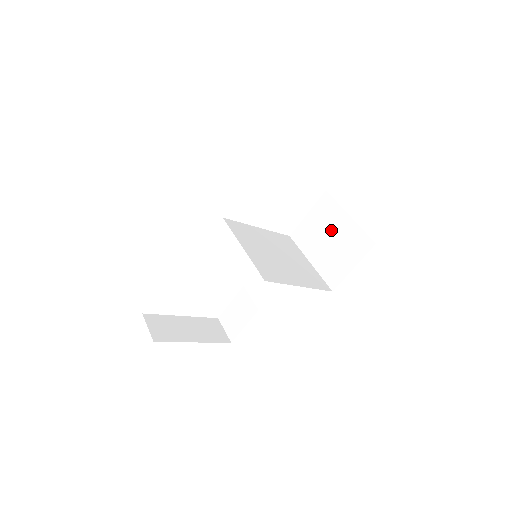
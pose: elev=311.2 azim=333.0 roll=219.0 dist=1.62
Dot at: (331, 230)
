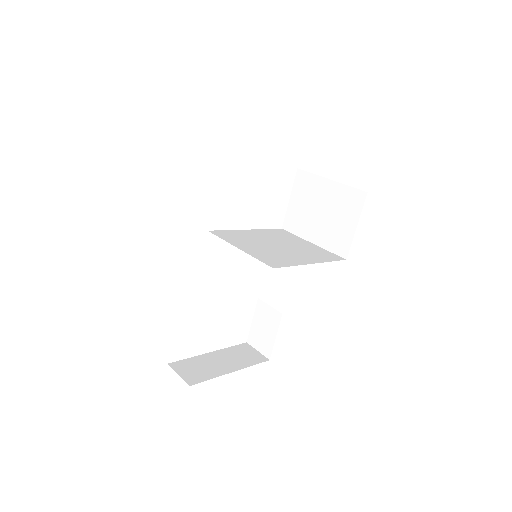
Dot at: (319, 202)
